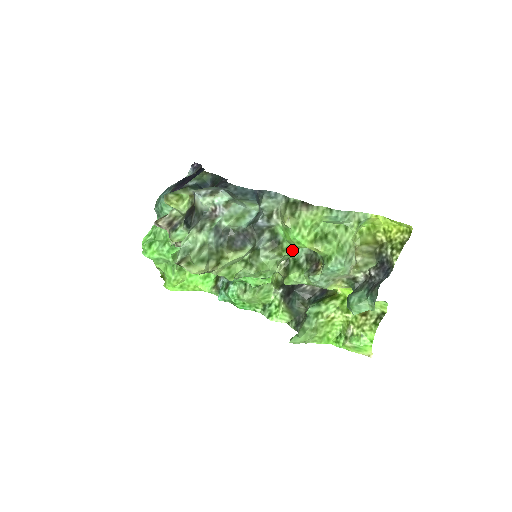
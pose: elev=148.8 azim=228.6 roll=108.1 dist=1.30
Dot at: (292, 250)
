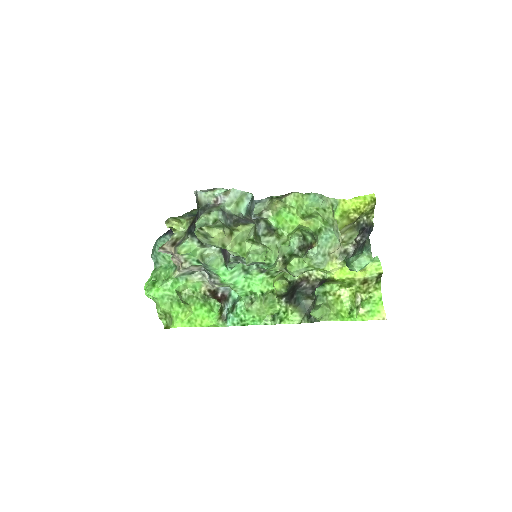
Dot at: (286, 237)
